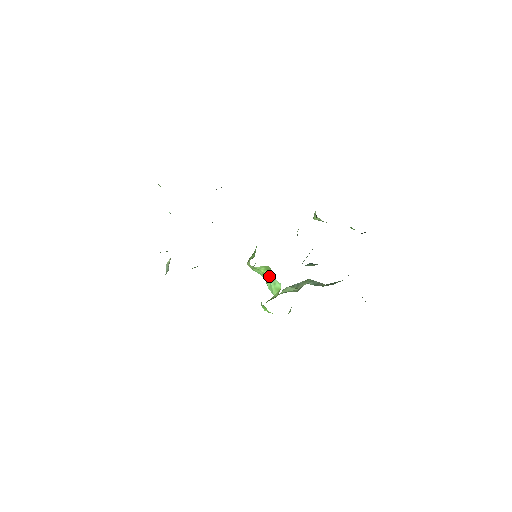
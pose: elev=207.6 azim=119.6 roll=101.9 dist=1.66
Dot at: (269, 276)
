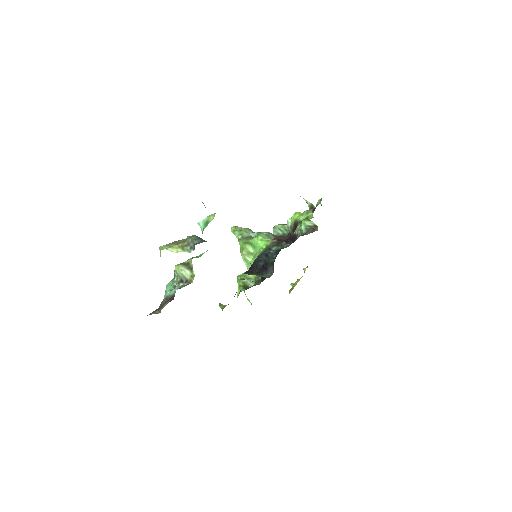
Dot at: occluded
